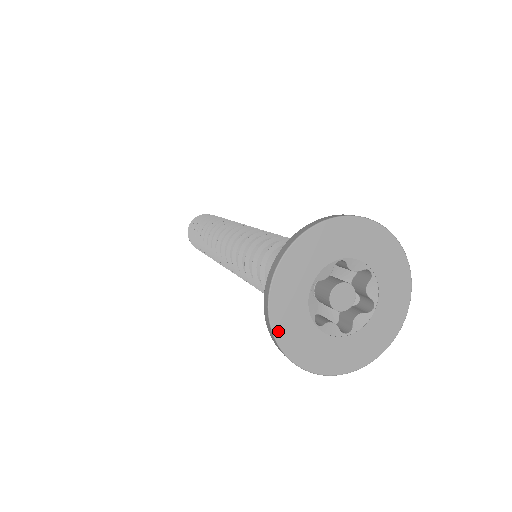
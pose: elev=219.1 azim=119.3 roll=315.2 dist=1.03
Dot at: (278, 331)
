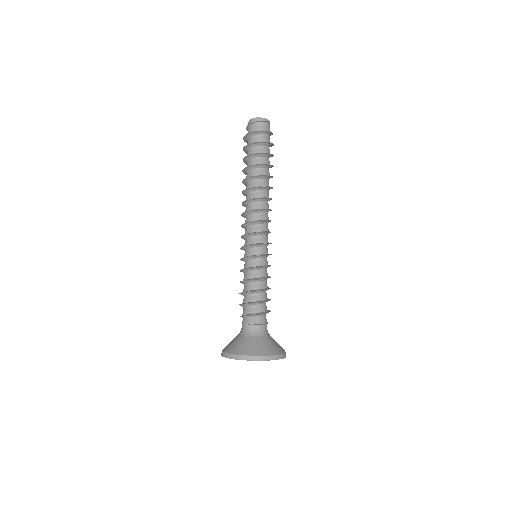
Dot at: occluded
